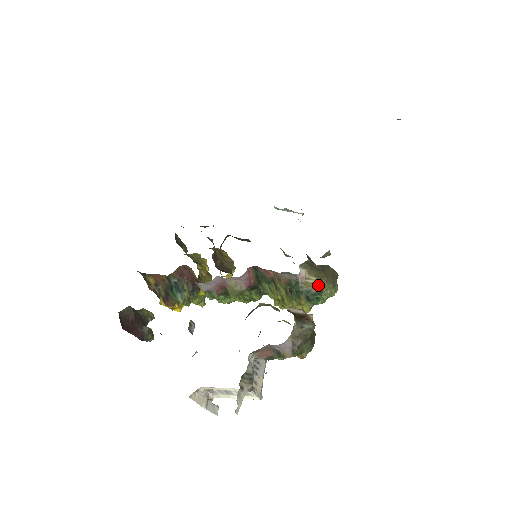
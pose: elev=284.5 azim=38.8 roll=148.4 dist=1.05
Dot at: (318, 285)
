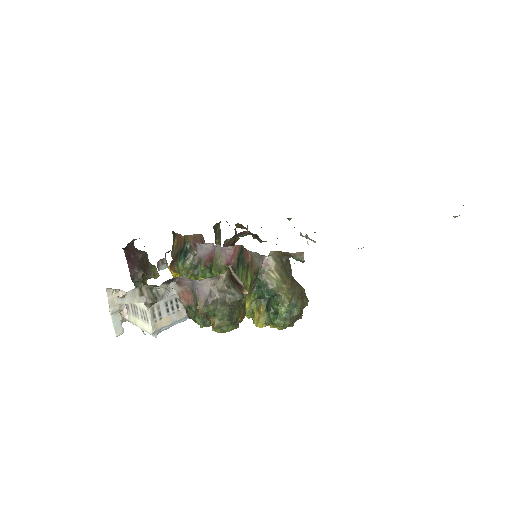
Dot at: (277, 284)
